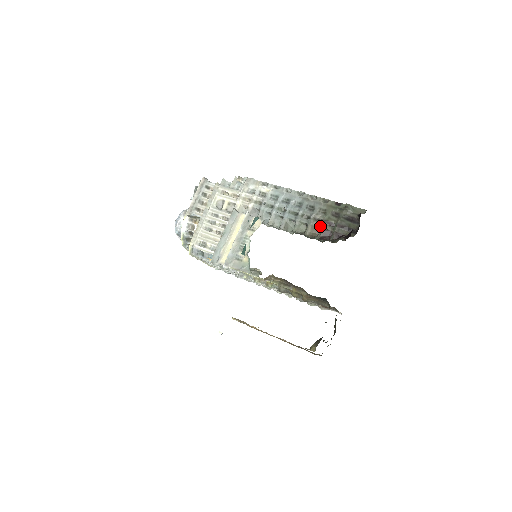
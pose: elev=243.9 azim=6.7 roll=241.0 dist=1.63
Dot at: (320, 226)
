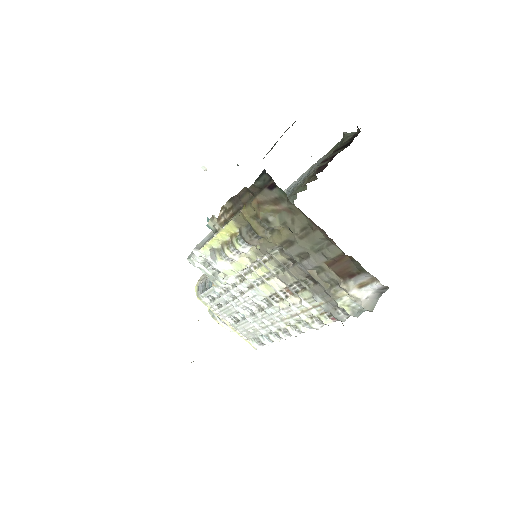
Dot at: occluded
